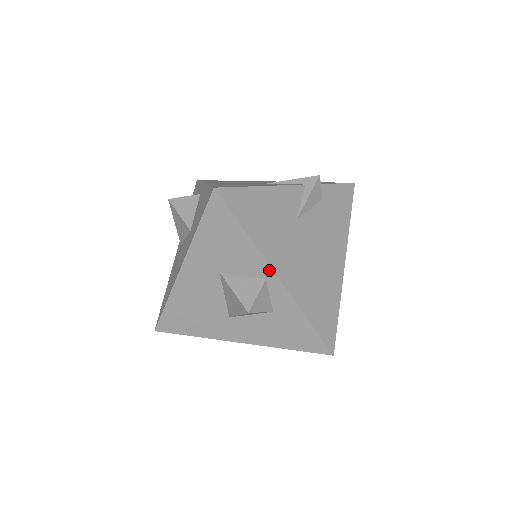
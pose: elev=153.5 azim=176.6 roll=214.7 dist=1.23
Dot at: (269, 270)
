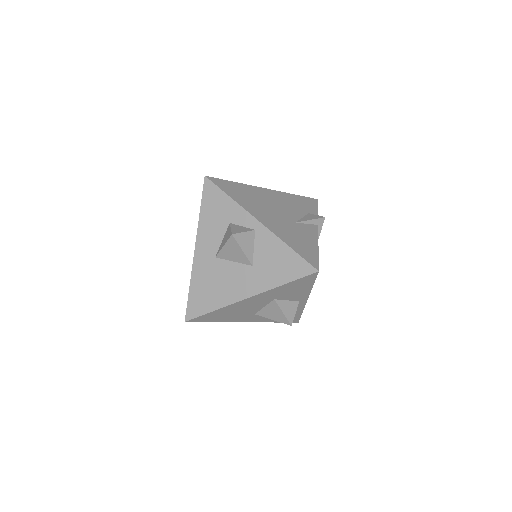
Dot at: (306, 298)
